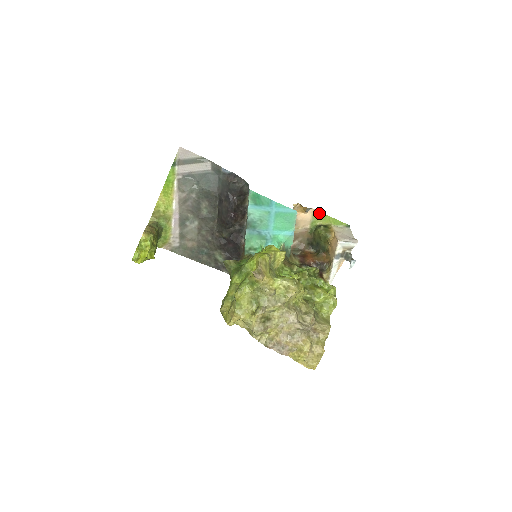
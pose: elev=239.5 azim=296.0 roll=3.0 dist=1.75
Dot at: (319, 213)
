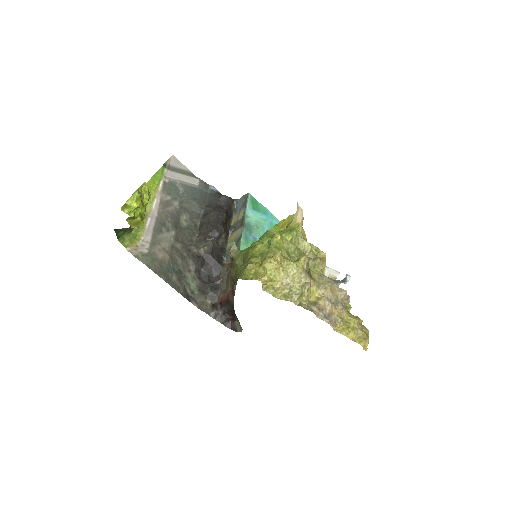
Dot at: occluded
